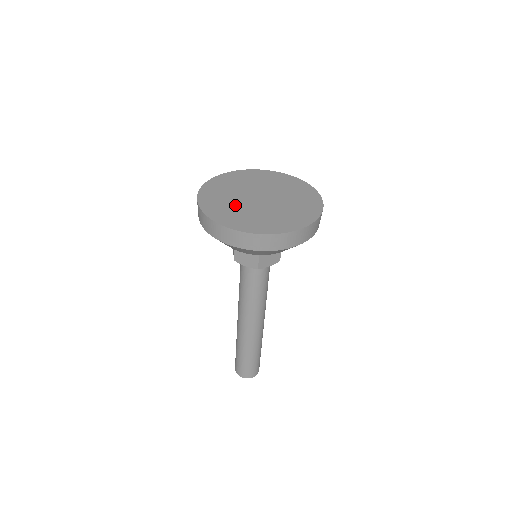
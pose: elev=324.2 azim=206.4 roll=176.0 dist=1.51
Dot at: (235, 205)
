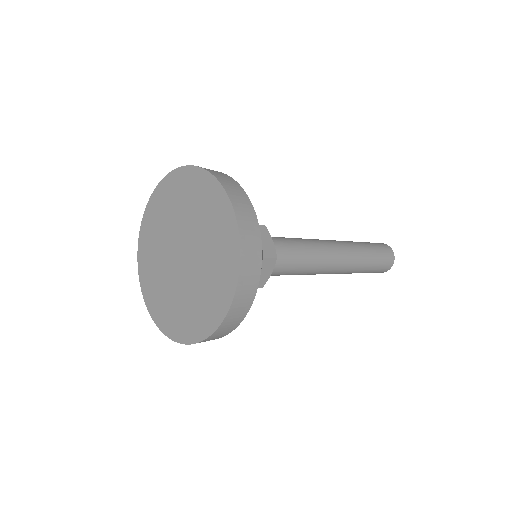
Dot at: (168, 289)
